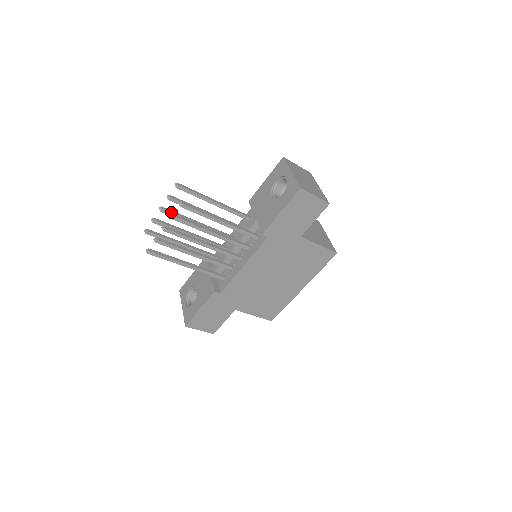
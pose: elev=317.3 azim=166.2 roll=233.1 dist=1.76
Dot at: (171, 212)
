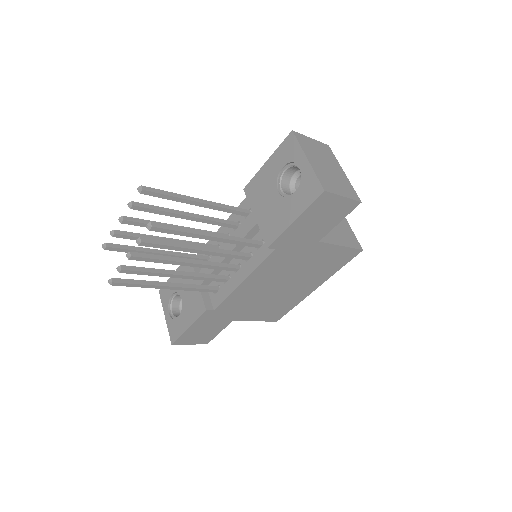
Dot at: (137, 222)
